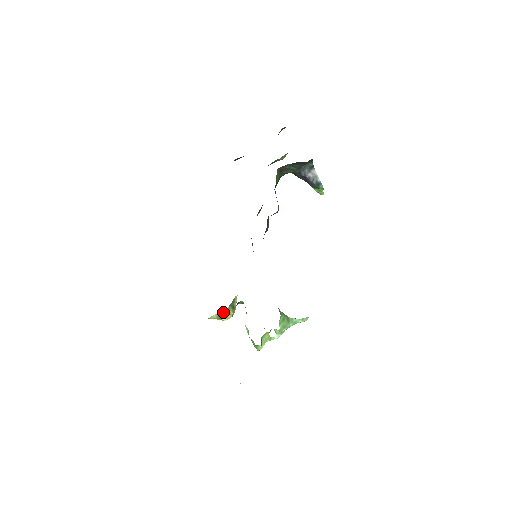
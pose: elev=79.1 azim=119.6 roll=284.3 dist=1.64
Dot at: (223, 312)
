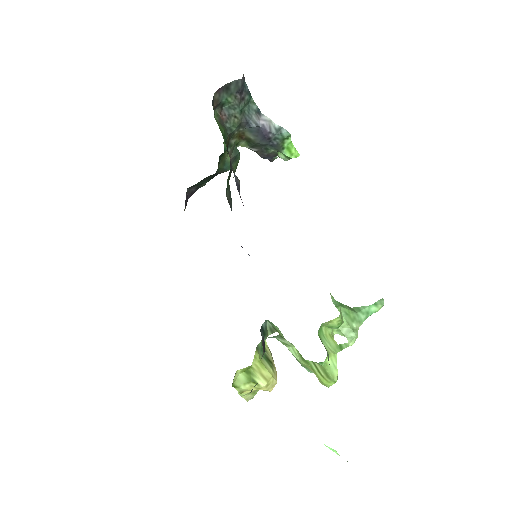
Dot at: (252, 366)
